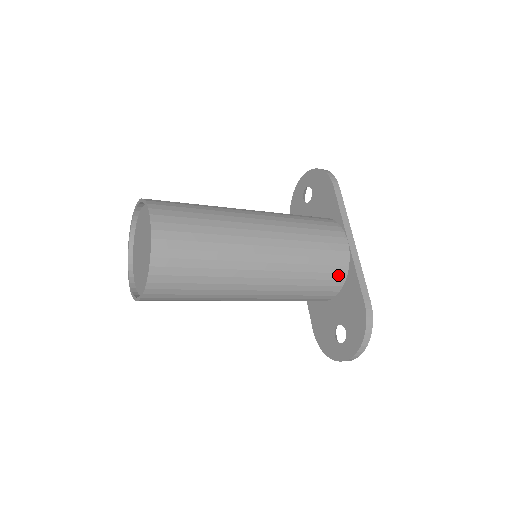
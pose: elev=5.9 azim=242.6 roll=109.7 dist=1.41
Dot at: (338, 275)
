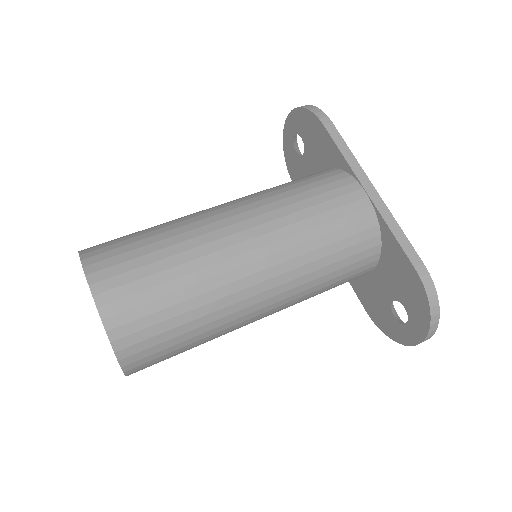
Dot at: (368, 242)
